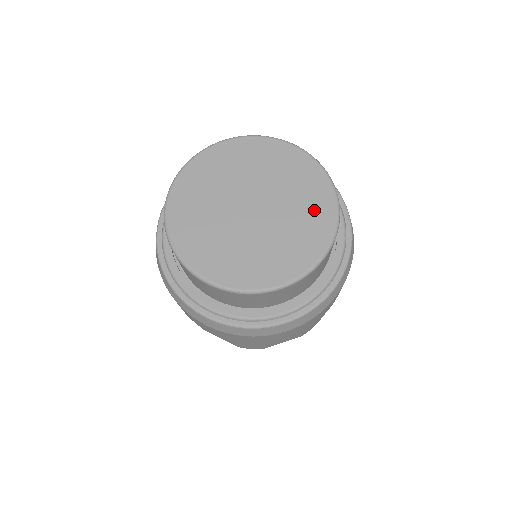
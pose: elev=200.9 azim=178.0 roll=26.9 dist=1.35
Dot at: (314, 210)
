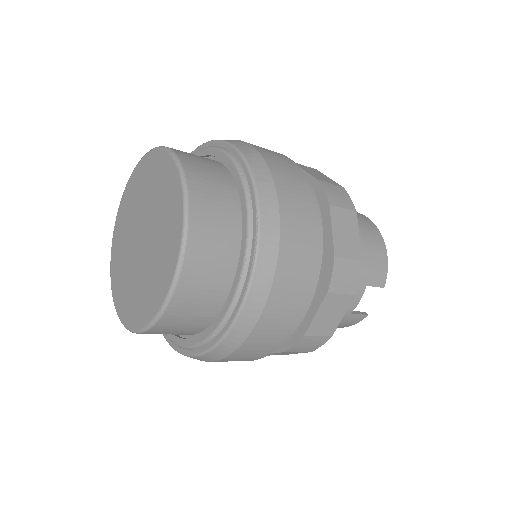
Dot at: (168, 245)
